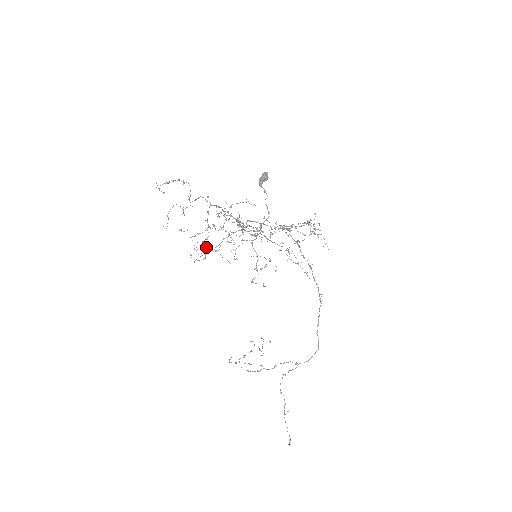
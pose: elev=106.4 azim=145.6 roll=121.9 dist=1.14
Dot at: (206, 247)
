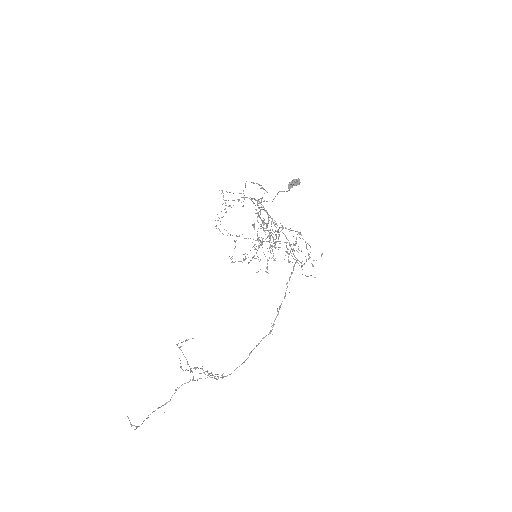
Dot at: (226, 212)
